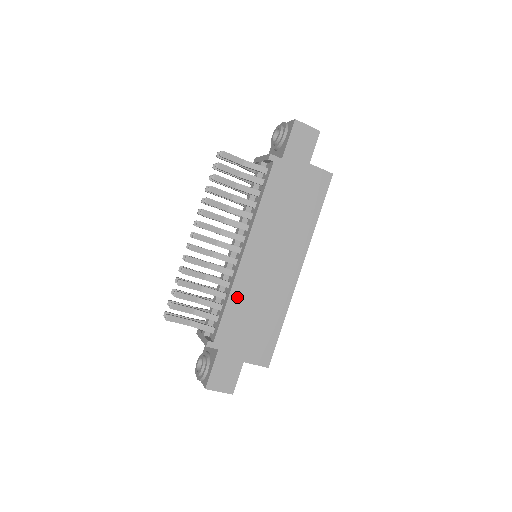
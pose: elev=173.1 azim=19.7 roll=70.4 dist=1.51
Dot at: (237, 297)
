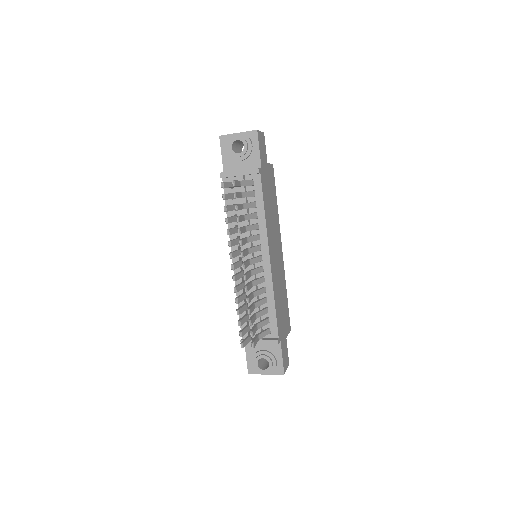
Dot at: (276, 295)
